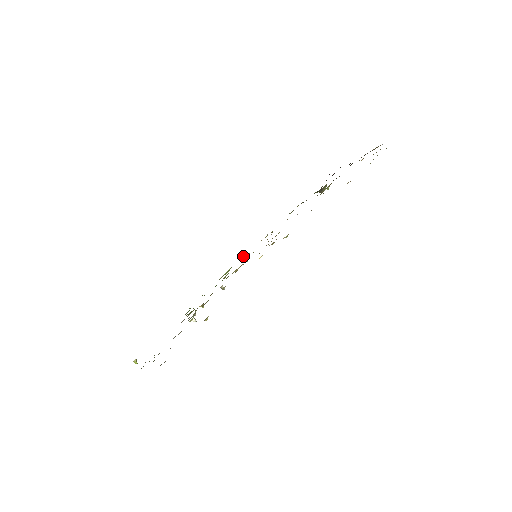
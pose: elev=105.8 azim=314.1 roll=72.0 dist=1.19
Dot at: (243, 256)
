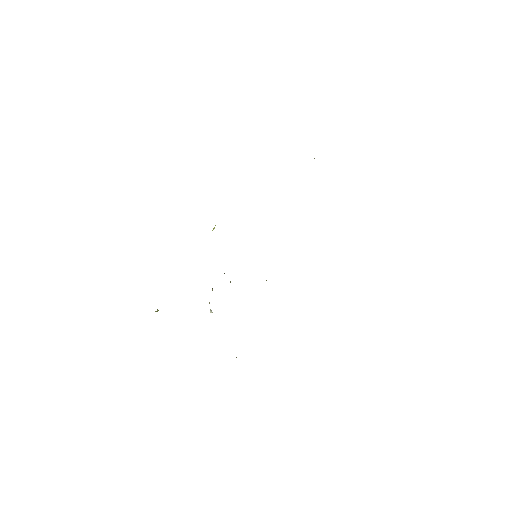
Dot at: occluded
